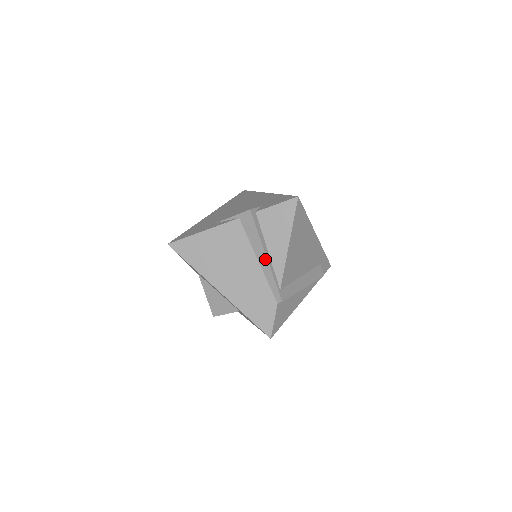
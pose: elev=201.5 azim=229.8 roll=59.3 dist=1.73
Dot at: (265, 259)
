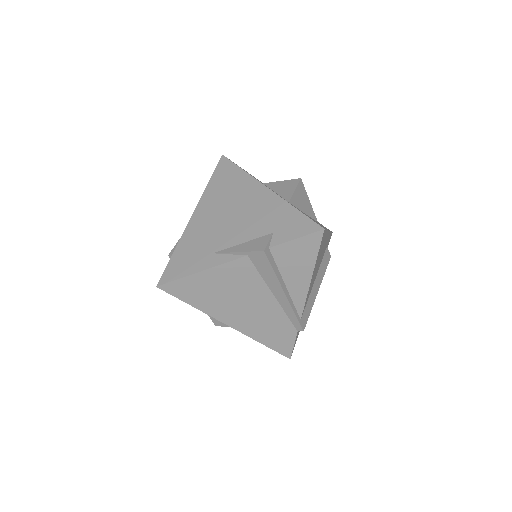
Dot at: (284, 296)
